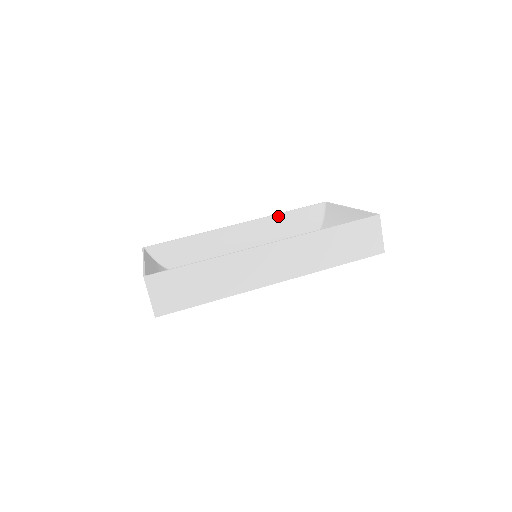
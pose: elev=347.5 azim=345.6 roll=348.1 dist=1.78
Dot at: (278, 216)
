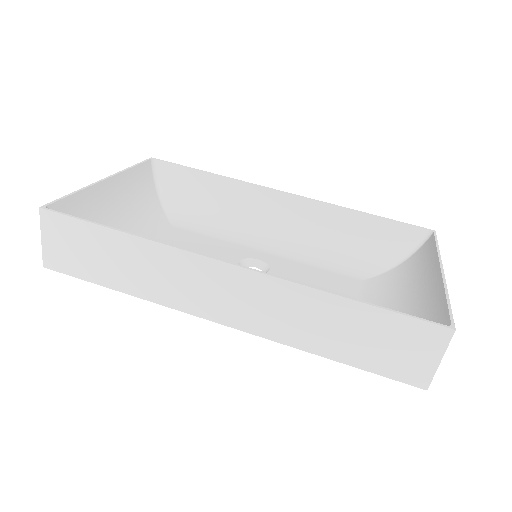
Dot at: (347, 212)
